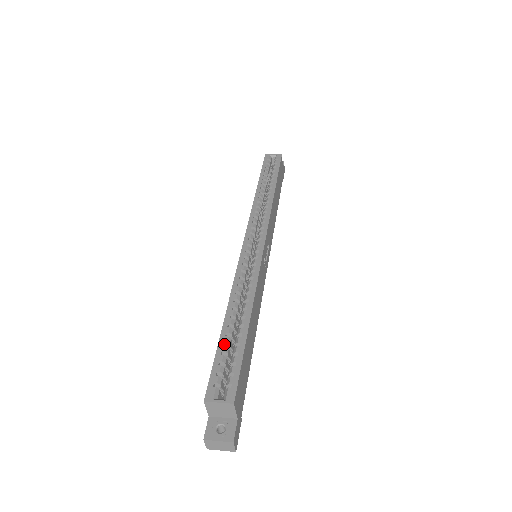
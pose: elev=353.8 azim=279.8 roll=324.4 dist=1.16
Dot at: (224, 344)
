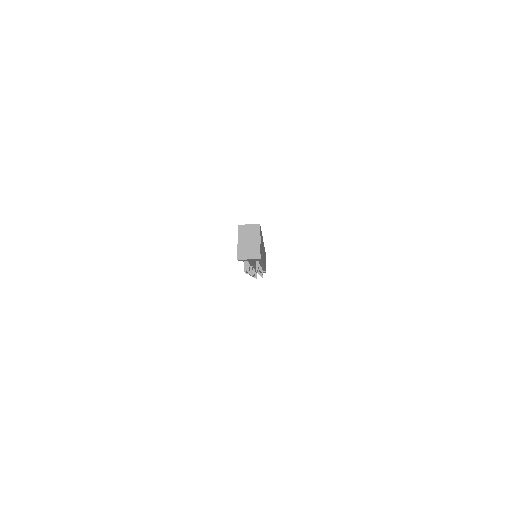
Dot at: occluded
